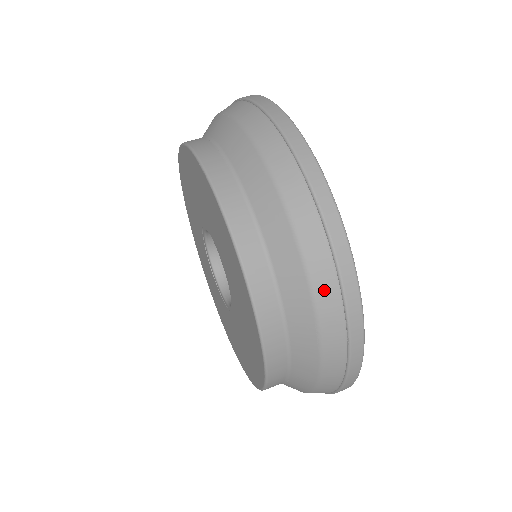
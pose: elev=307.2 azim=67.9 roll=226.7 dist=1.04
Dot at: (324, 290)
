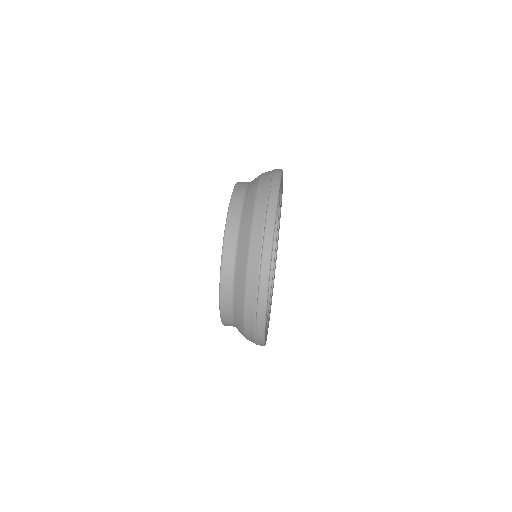
Dot at: (254, 257)
